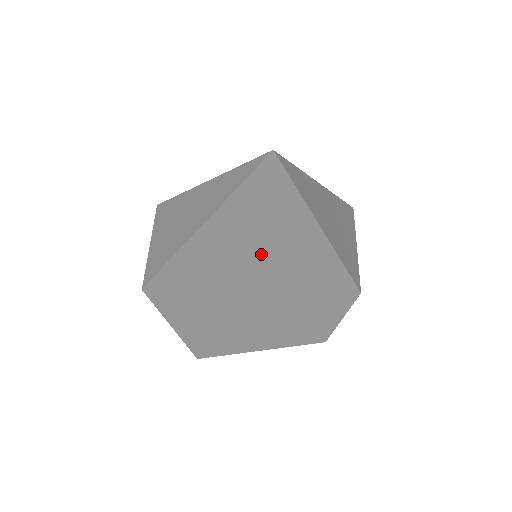
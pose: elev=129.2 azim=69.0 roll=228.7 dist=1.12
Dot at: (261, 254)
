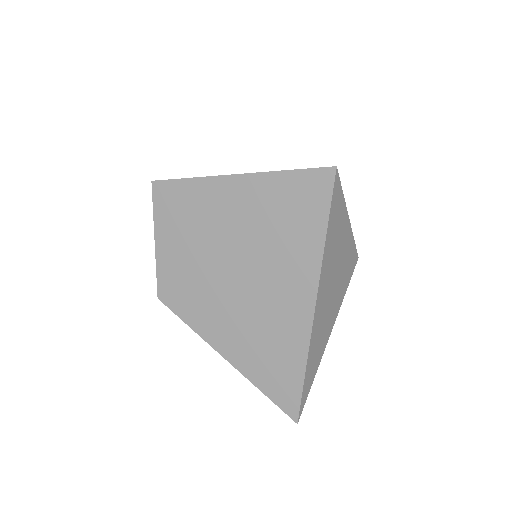
Dot at: occluded
